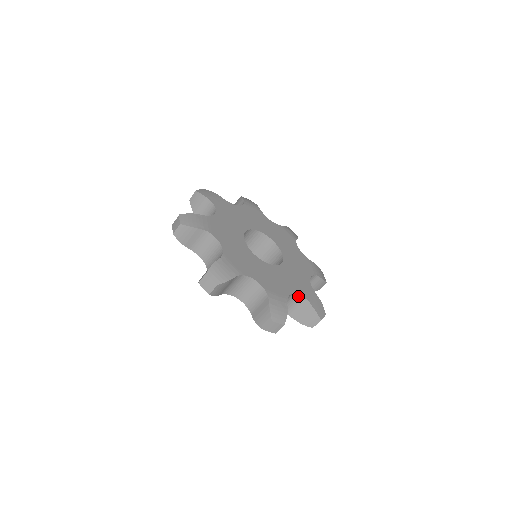
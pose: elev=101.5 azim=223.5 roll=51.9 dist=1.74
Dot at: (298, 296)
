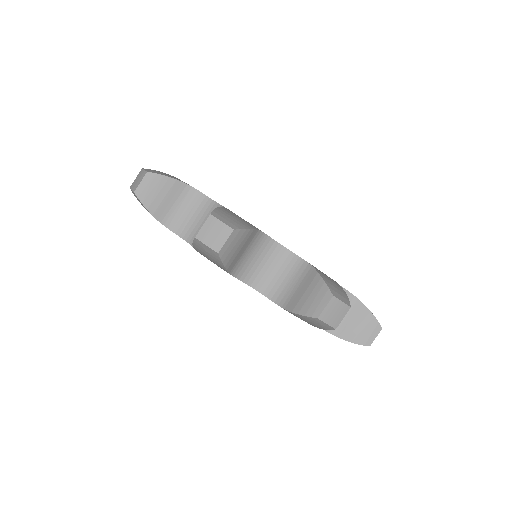
Dot at: (293, 257)
